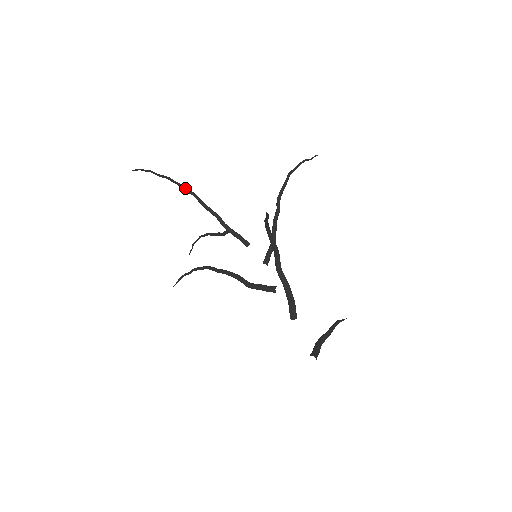
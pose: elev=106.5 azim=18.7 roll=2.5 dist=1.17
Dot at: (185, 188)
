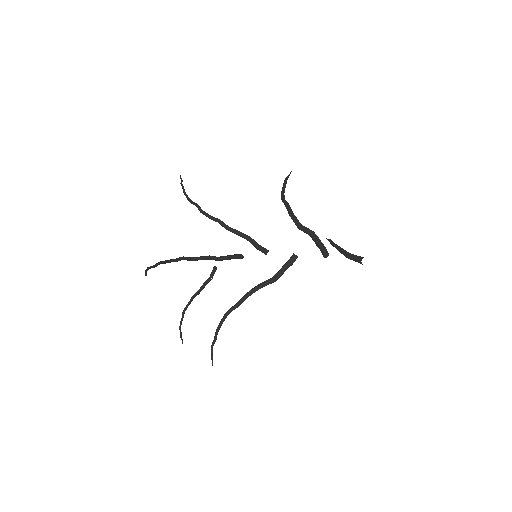
Dot at: (174, 259)
